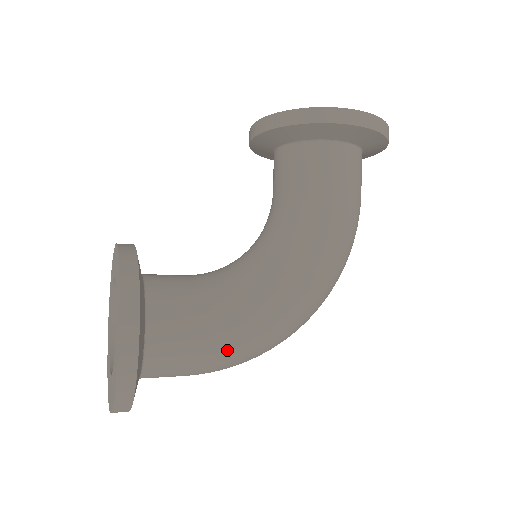
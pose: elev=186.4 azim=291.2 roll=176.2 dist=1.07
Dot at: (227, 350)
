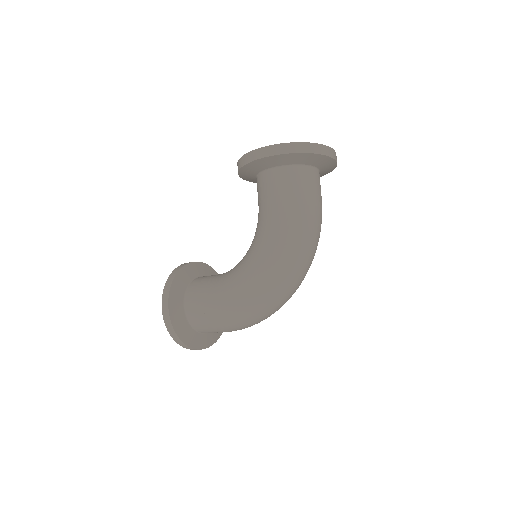
Dot at: (222, 315)
